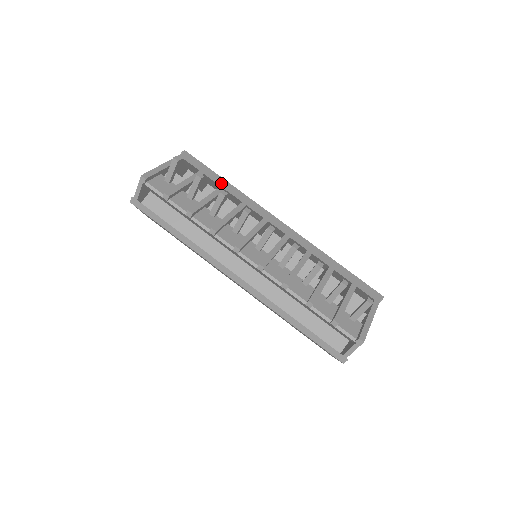
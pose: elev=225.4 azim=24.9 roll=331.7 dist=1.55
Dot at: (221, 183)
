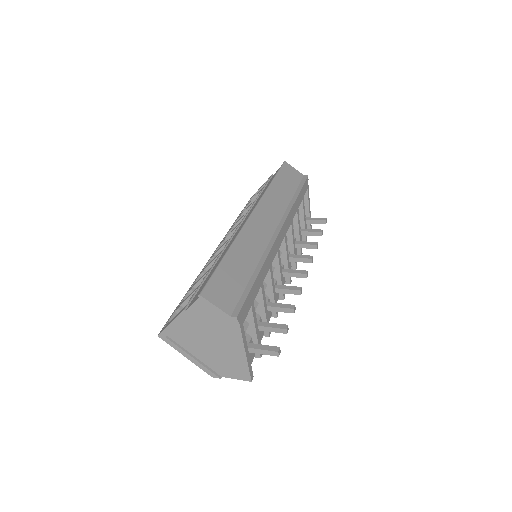
Dot at: (260, 283)
